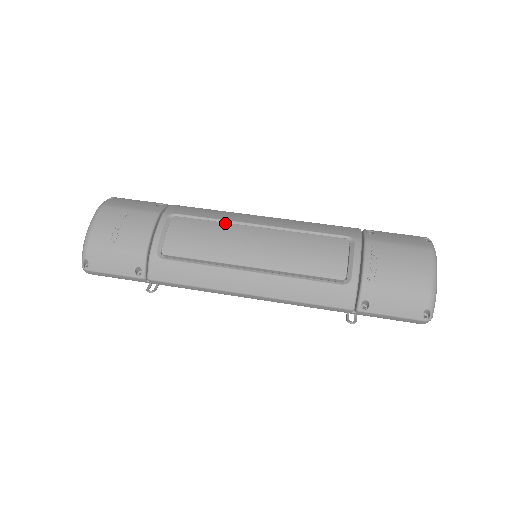
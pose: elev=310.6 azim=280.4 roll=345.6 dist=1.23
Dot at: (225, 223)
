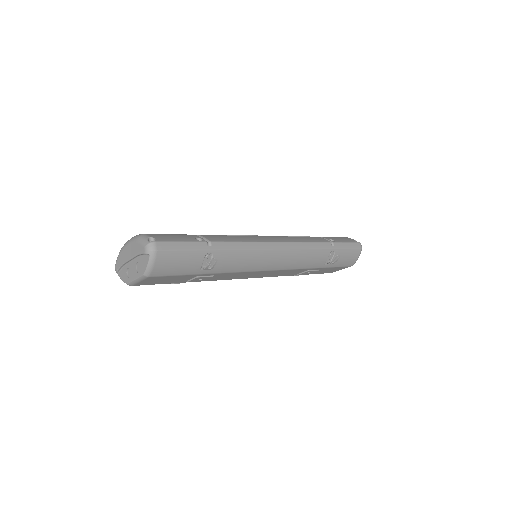
Dot at: occluded
